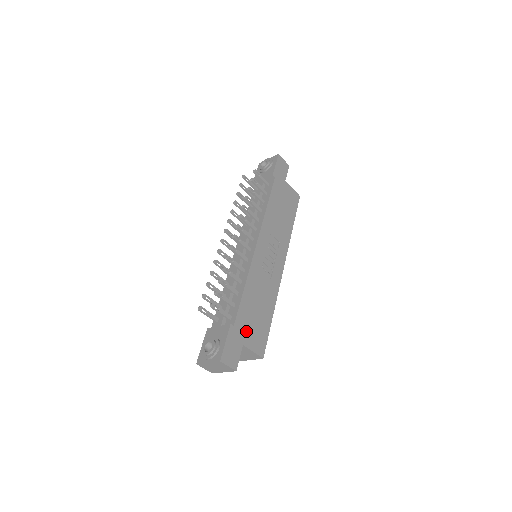
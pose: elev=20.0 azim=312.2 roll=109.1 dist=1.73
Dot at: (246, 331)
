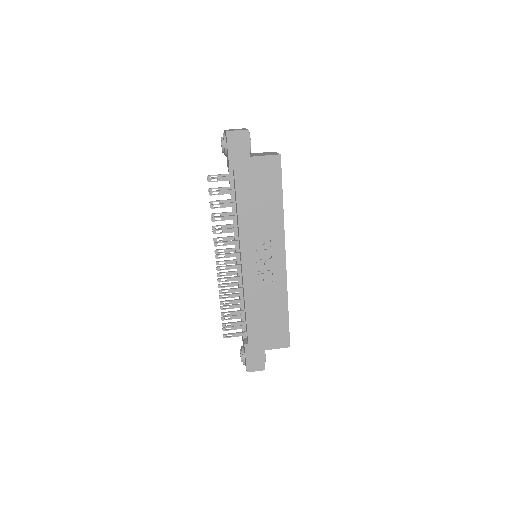
Dot at: (263, 339)
